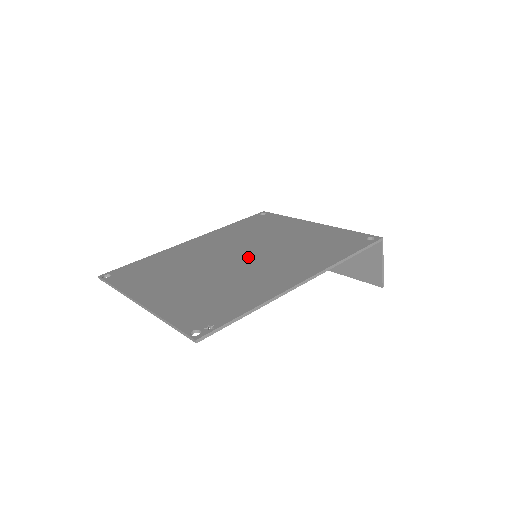
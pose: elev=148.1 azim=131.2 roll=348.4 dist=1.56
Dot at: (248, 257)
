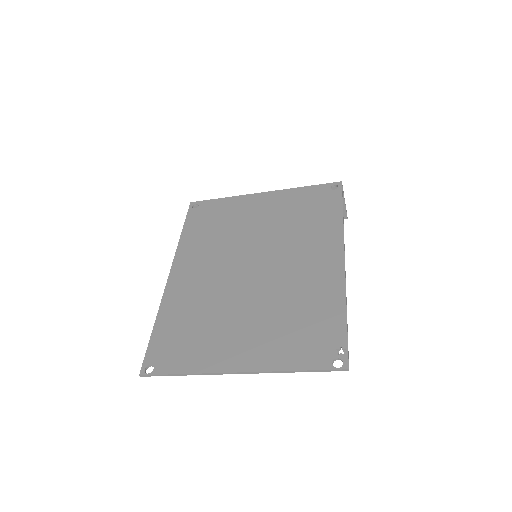
Dot at: (261, 263)
